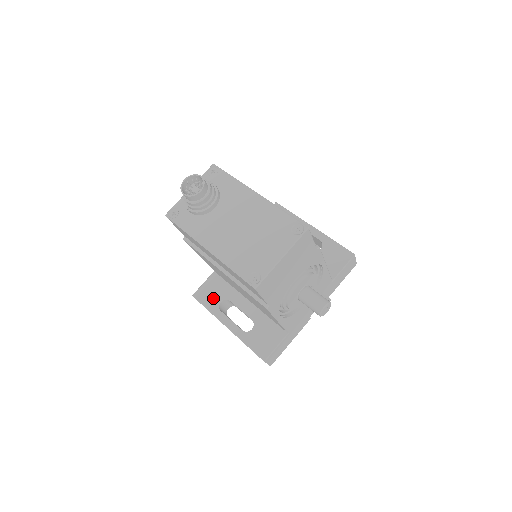
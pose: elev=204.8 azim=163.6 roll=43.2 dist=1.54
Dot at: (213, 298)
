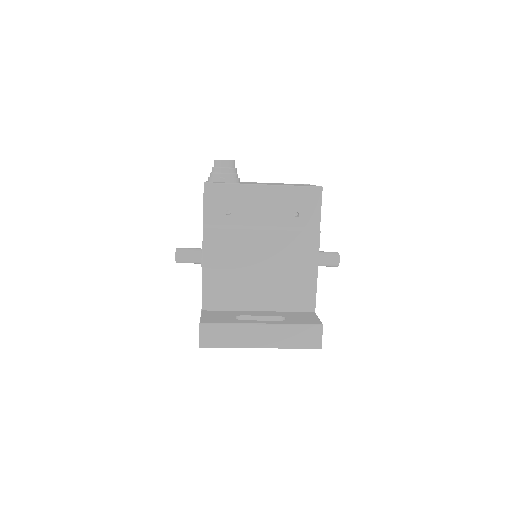
Dot at: (224, 318)
